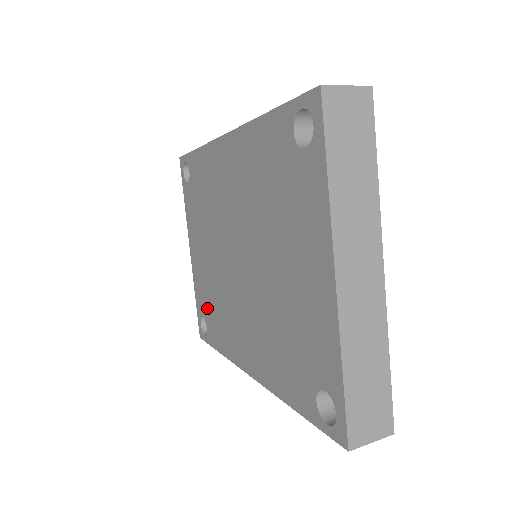
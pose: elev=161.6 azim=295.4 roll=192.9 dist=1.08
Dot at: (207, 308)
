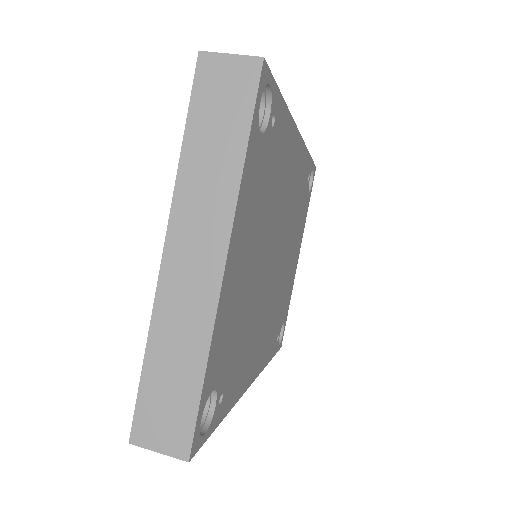
Dot at: occluded
